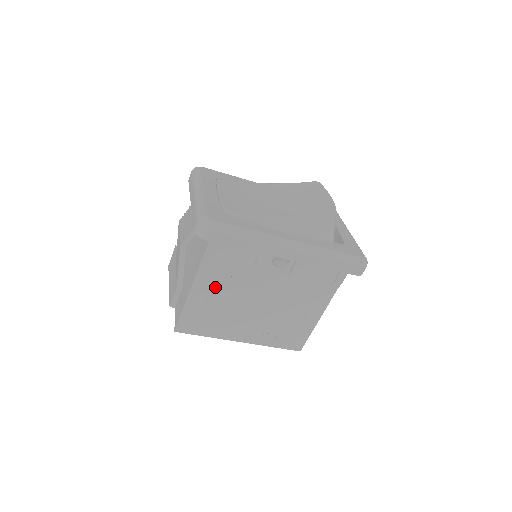
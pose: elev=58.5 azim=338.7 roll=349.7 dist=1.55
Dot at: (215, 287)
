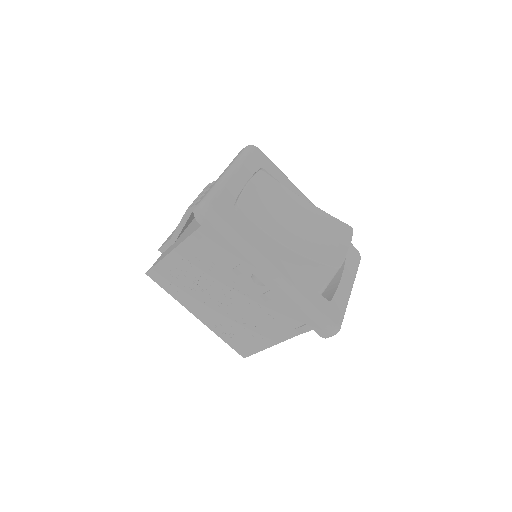
Dot at: (193, 262)
